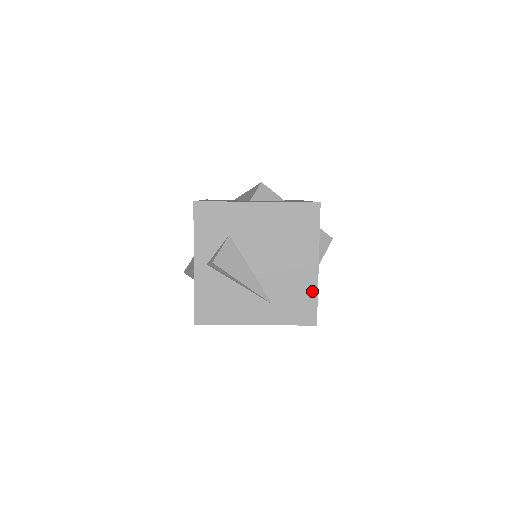
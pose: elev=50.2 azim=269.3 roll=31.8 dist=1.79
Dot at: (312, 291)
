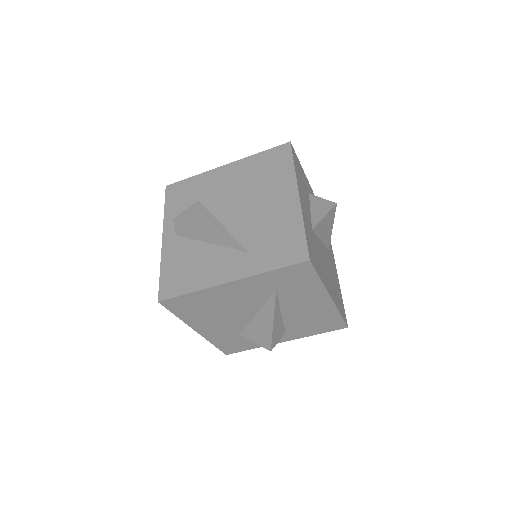
Dot at: (296, 223)
